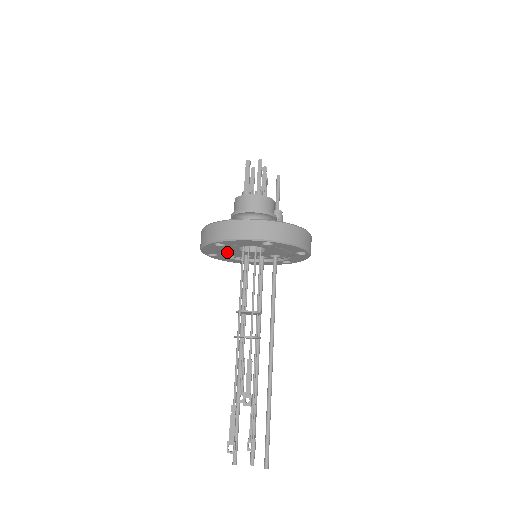
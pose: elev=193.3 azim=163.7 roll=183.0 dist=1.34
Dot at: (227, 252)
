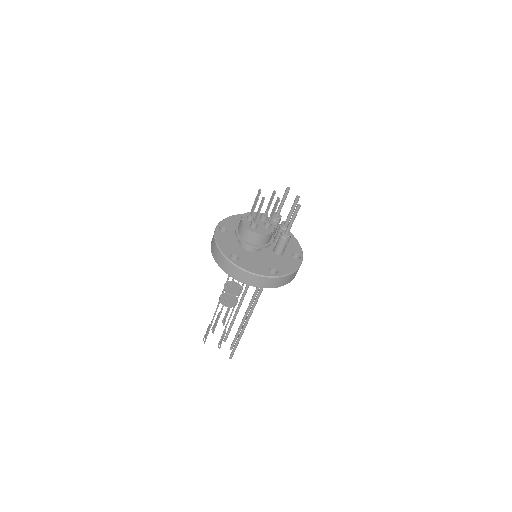
Dot at: occluded
